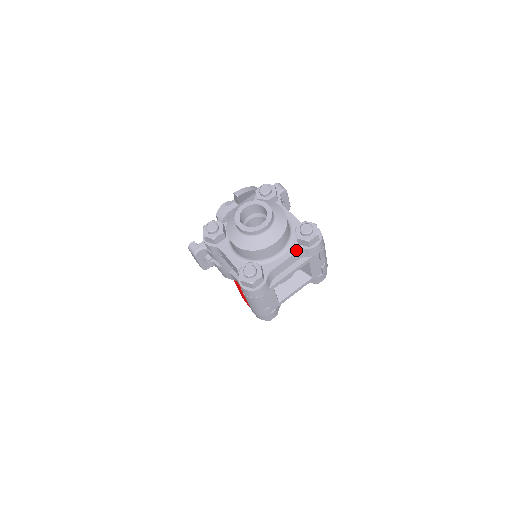
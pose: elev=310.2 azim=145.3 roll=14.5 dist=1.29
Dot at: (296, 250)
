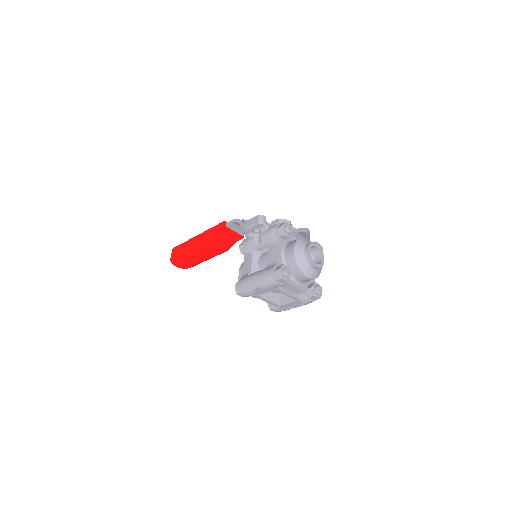
Dot at: (304, 290)
